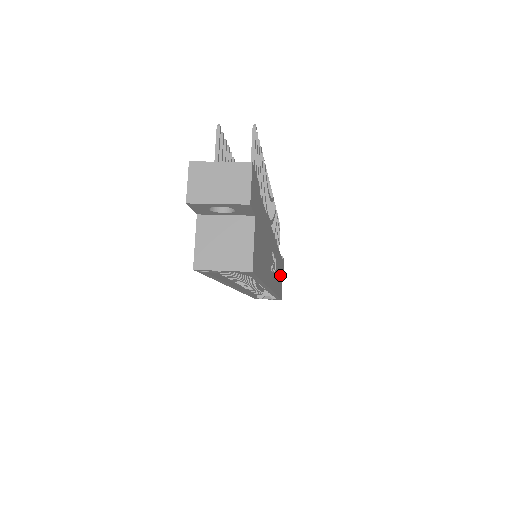
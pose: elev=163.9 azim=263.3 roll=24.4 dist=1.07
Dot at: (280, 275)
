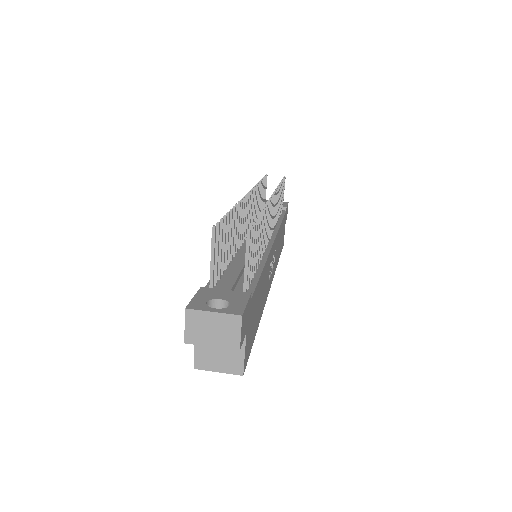
Dot at: (282, 234)
